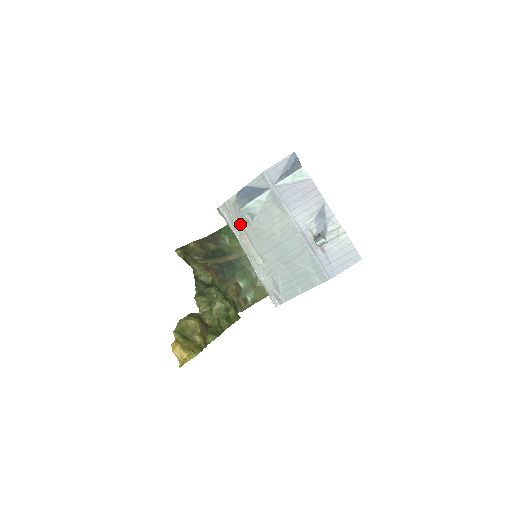
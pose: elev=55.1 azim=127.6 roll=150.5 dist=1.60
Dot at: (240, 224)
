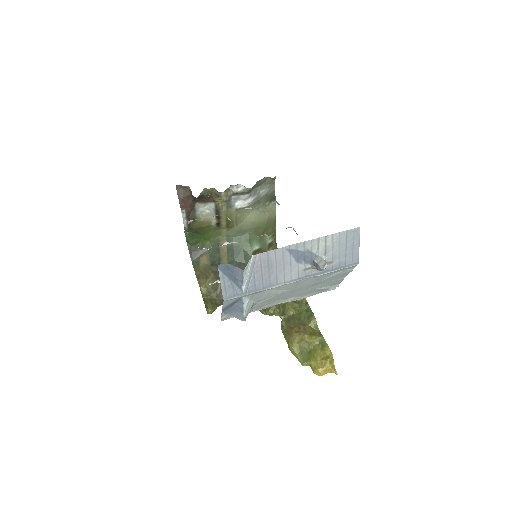
Dot at: occluded
